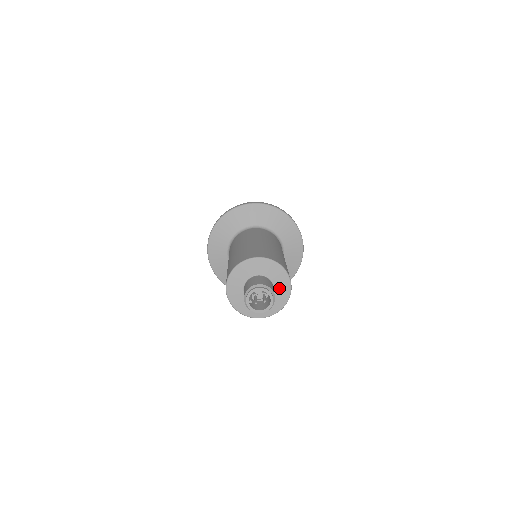
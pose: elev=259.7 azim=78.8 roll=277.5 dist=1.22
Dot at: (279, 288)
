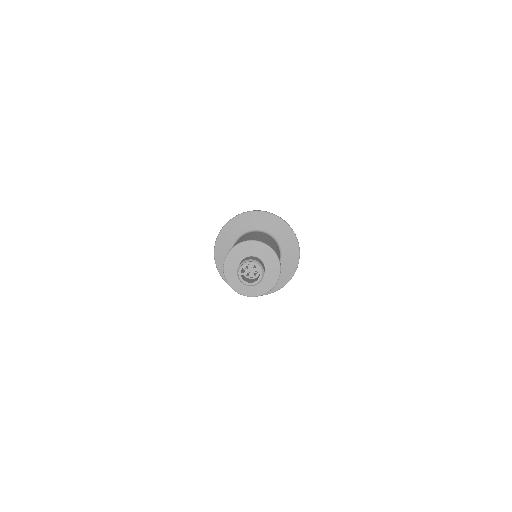
Dot at: (269, 271)
